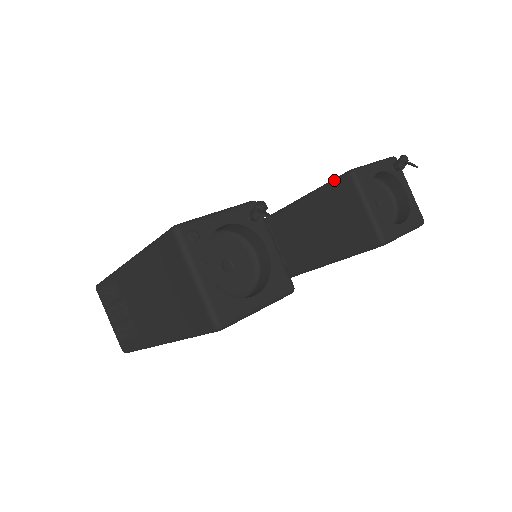
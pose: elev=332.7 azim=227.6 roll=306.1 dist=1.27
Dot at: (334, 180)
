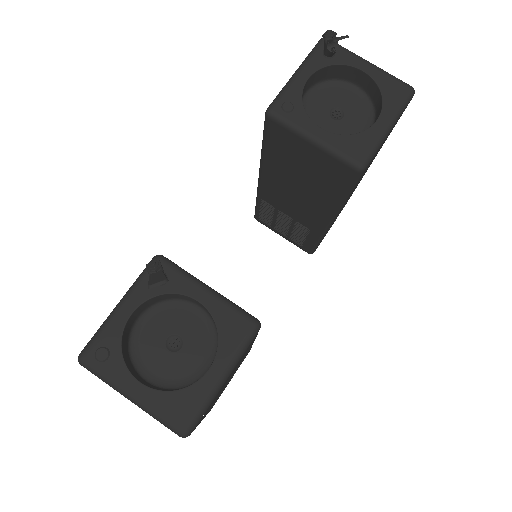
Dot at: (263, 131)
